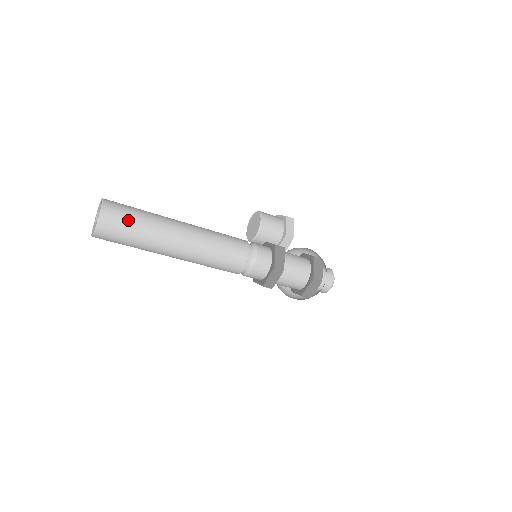
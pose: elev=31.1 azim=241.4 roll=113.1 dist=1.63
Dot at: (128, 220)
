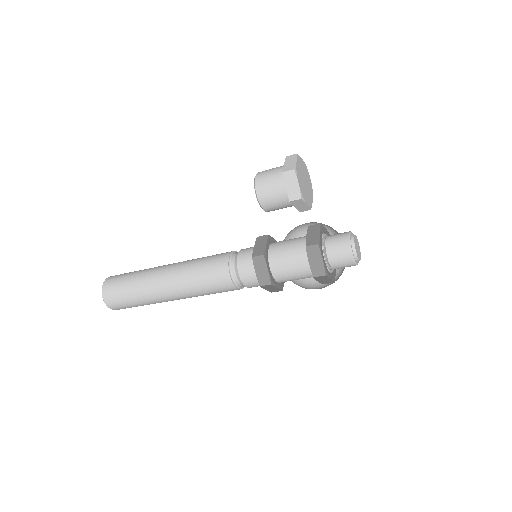
Dot at: (123, 298)
